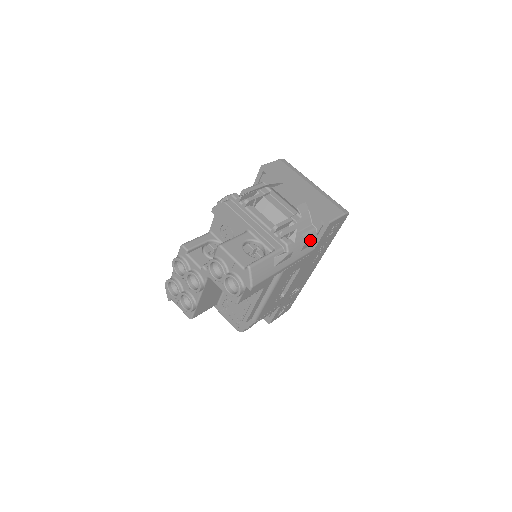
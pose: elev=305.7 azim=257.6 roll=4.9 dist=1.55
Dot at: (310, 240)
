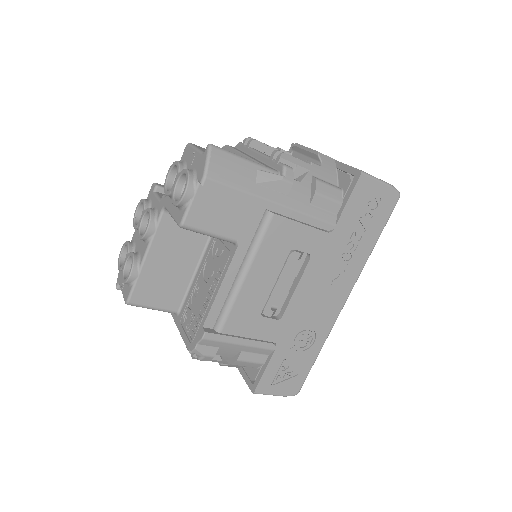
Dot at: (328, 196)
